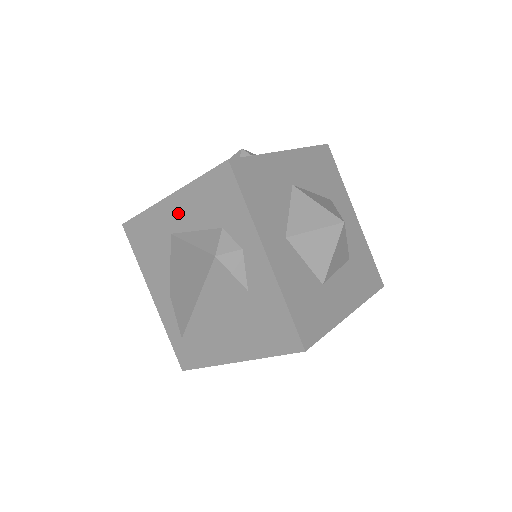
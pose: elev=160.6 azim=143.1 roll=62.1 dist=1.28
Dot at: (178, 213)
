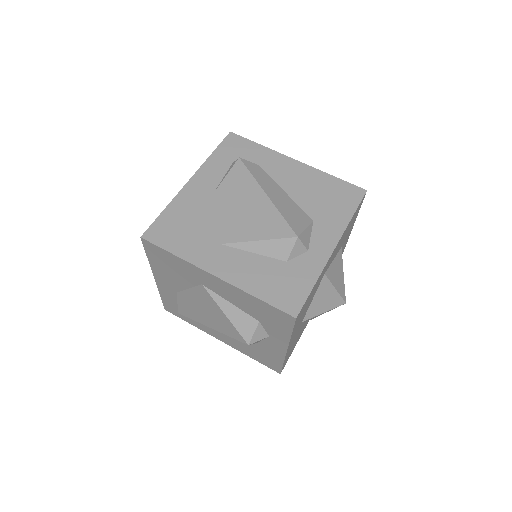
Dot at: (219, 287)
